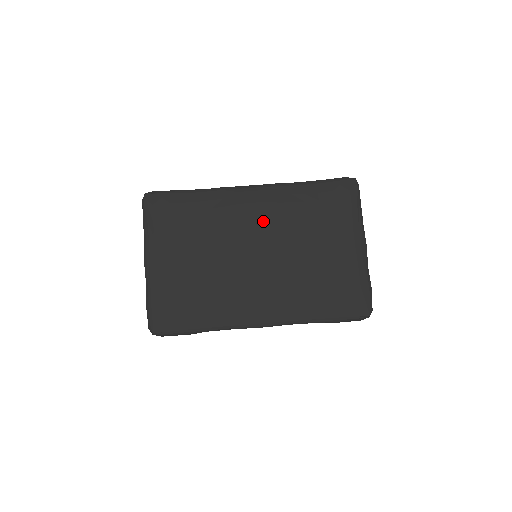
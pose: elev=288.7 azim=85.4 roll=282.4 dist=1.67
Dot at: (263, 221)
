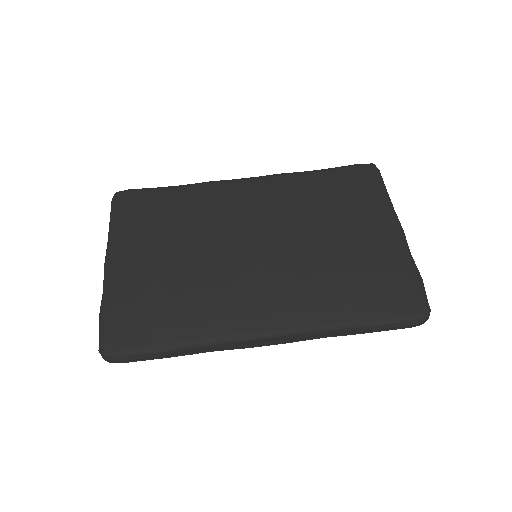
Dot at: (262, 208)
